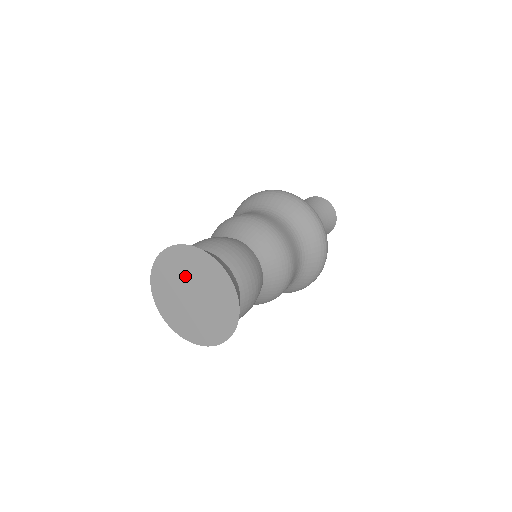
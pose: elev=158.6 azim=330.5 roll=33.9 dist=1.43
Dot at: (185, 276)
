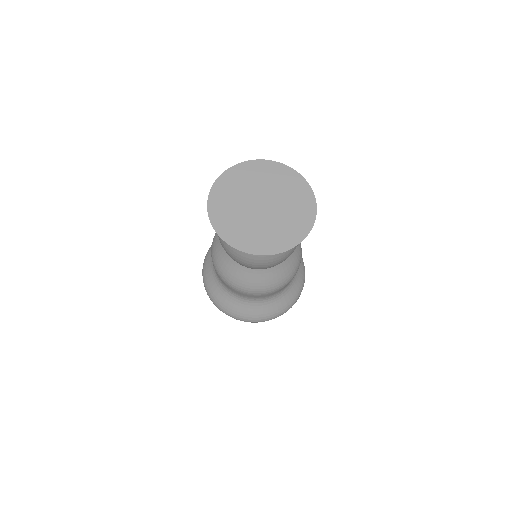
Dot at: (264, 186)
